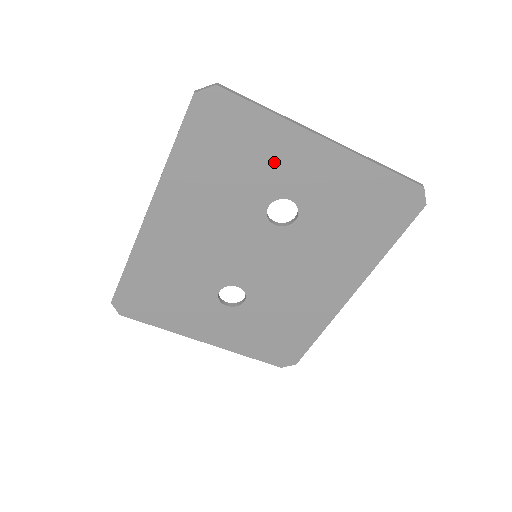
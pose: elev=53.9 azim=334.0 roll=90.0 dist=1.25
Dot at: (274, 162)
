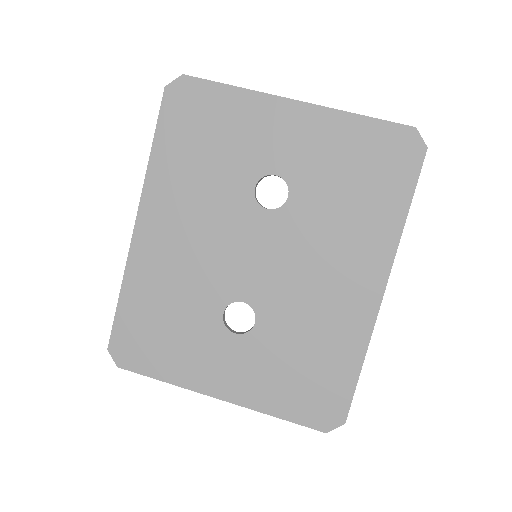
Dot at: (249, 136)
